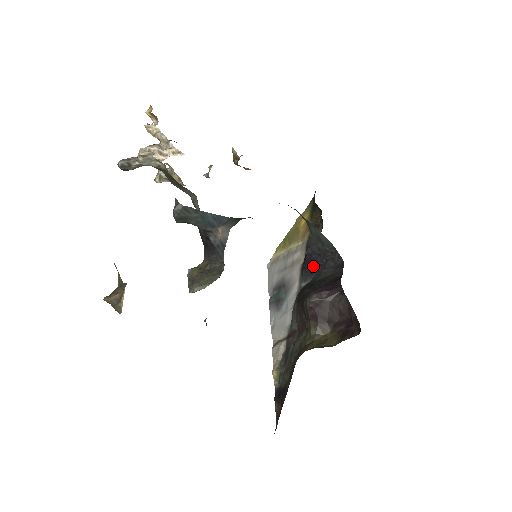
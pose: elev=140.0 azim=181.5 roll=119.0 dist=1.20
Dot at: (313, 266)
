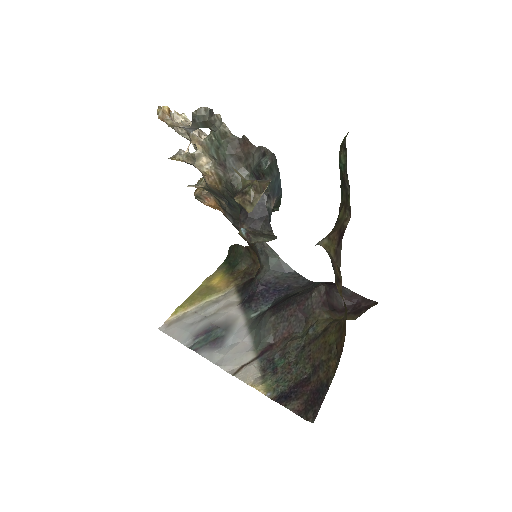
Dot at: (271, 293)
